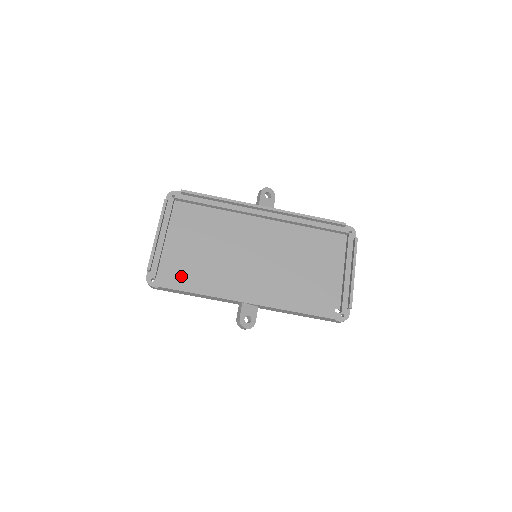
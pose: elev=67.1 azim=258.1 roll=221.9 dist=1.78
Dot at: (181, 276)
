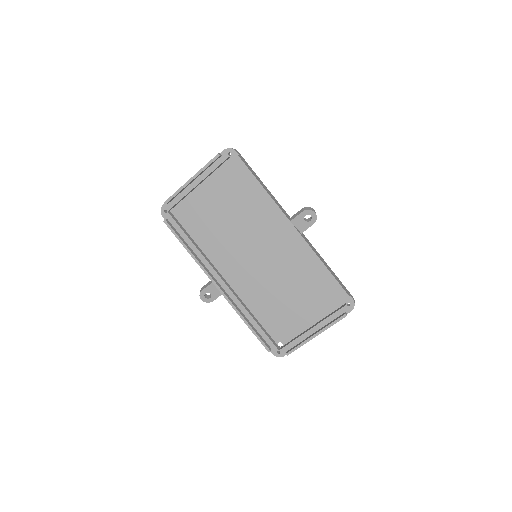
Dot at: (190, 223)
